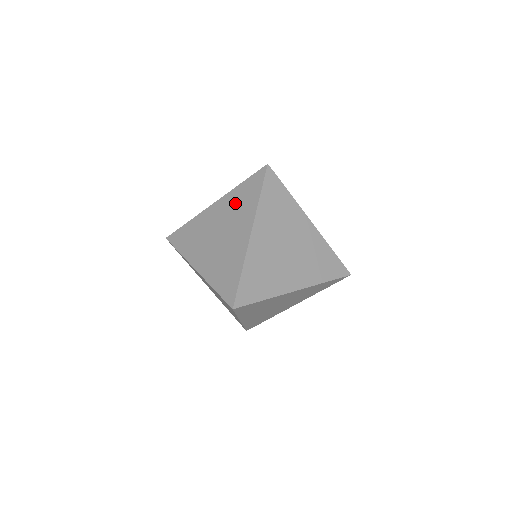
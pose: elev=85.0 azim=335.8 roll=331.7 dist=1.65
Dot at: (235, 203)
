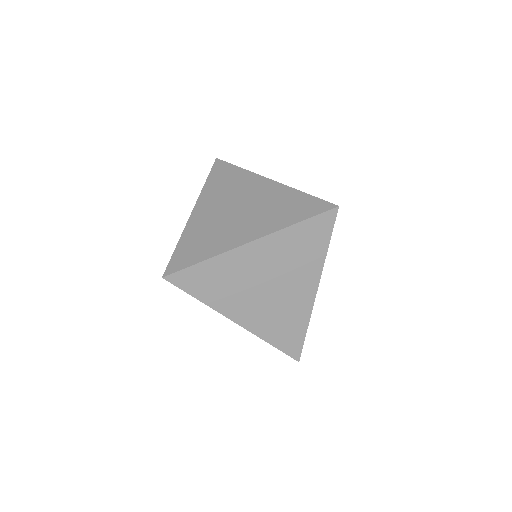
Dot at: (279, 202)
